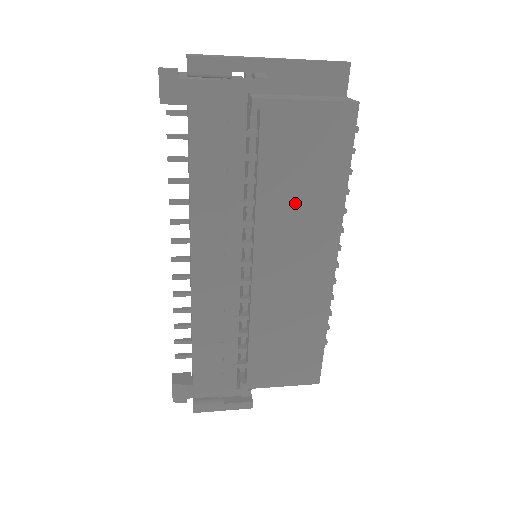
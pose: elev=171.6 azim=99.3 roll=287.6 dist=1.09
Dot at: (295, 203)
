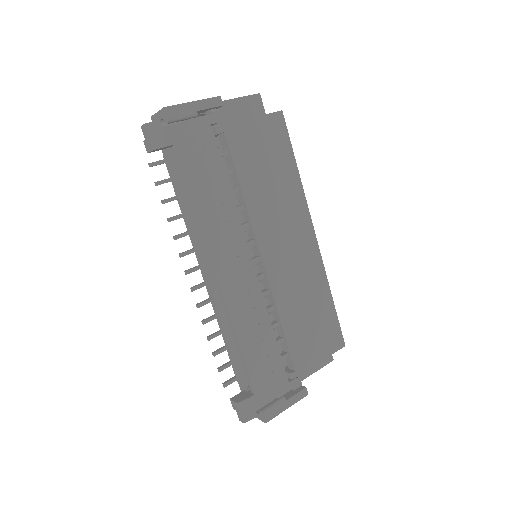
Dot at: (271, 196)
